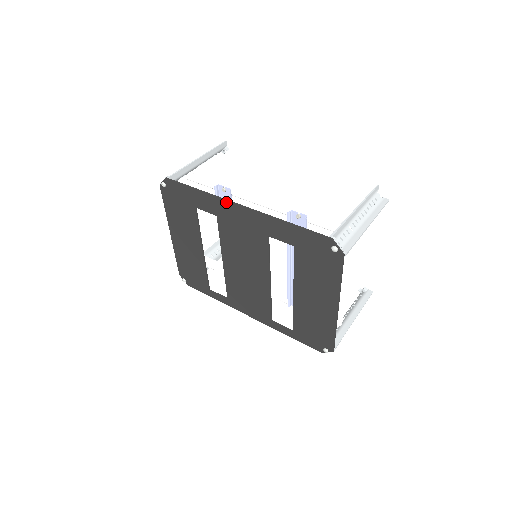
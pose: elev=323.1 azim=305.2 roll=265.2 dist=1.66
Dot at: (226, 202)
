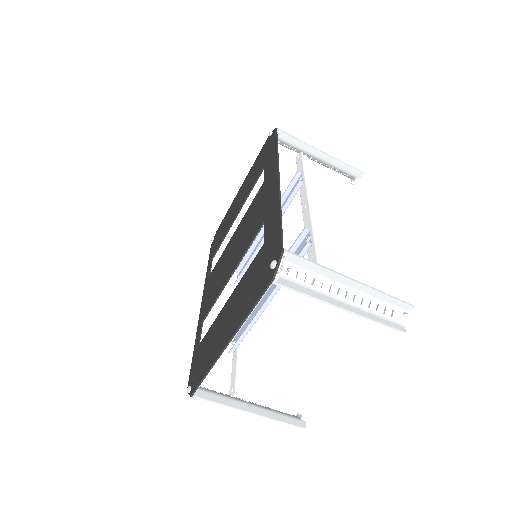
Dot at: (277, 168)
